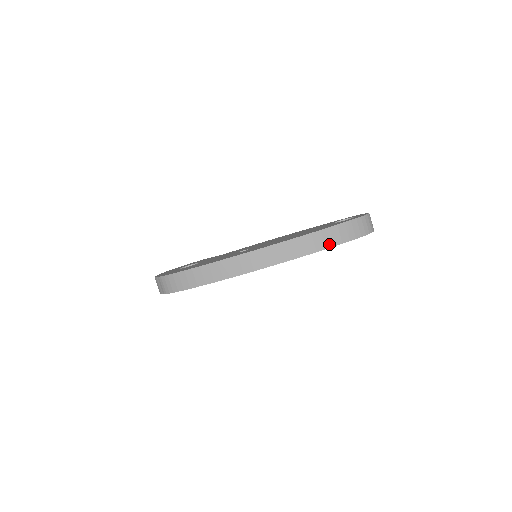
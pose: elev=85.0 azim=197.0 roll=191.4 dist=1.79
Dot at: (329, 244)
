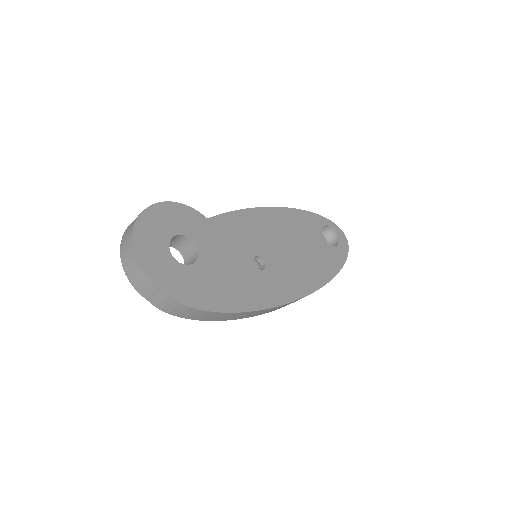
Dot at: occluded
